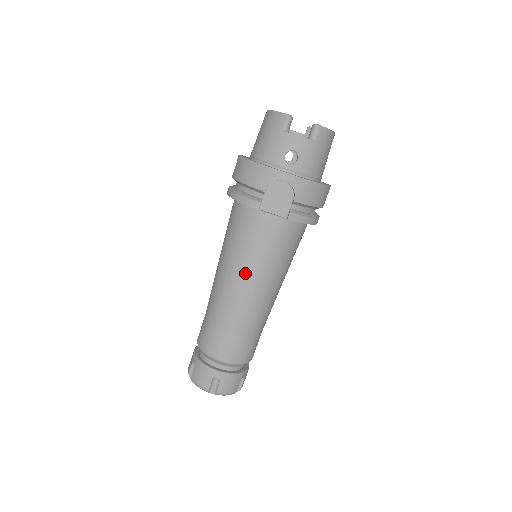
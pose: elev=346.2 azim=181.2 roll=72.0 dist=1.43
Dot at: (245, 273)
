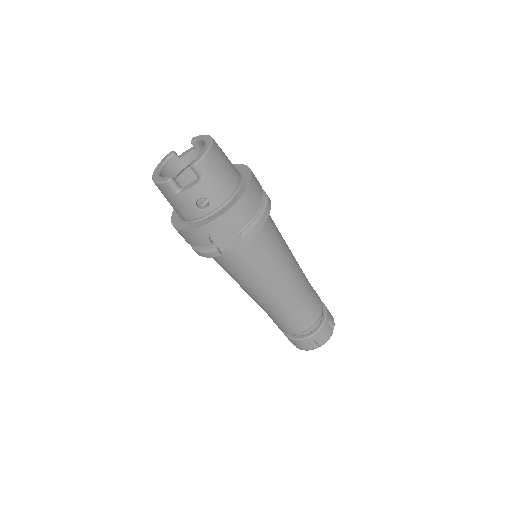
Dot at: (259, 285)
